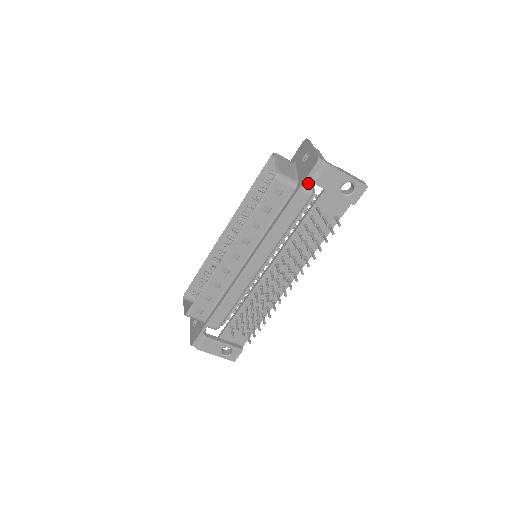
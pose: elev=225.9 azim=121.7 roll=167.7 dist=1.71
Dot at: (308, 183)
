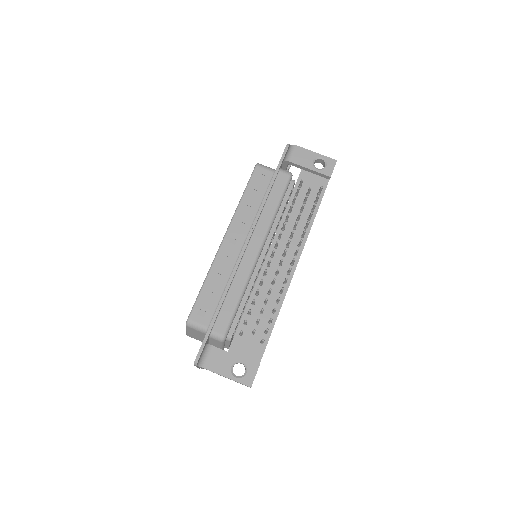
Dot at: occluded
